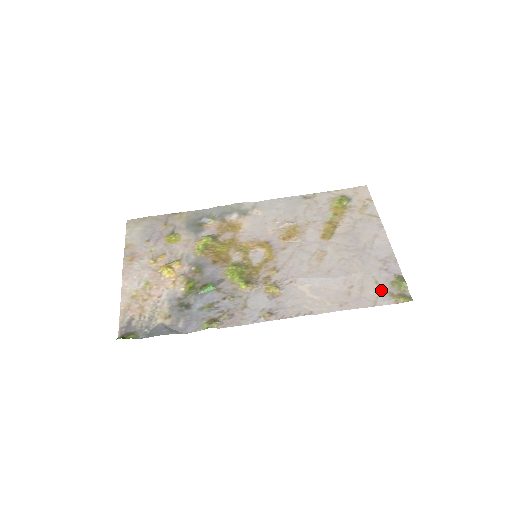
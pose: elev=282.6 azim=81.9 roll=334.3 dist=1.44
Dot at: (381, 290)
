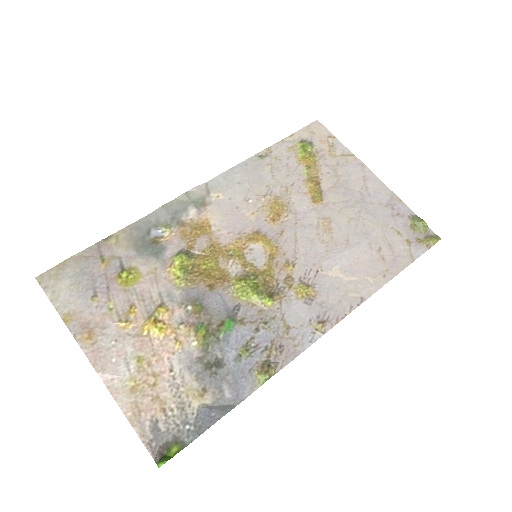
Dot at: (408, 240)
